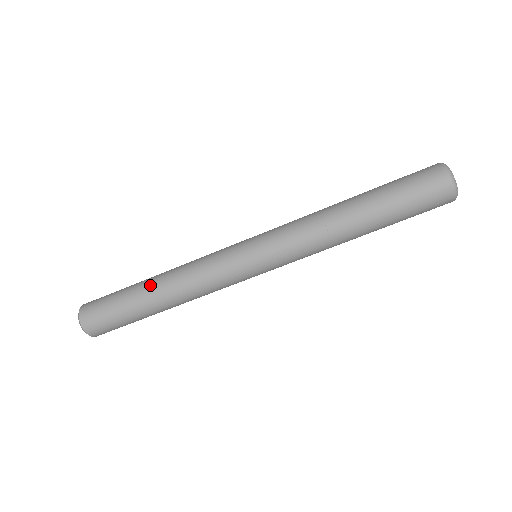
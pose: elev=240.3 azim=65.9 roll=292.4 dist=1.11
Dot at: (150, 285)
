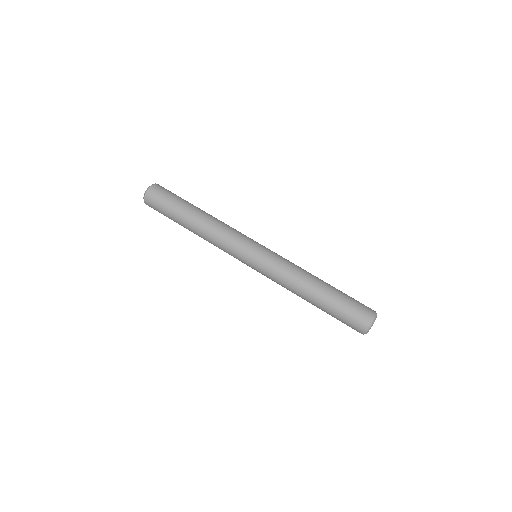
Dot at: occluded
